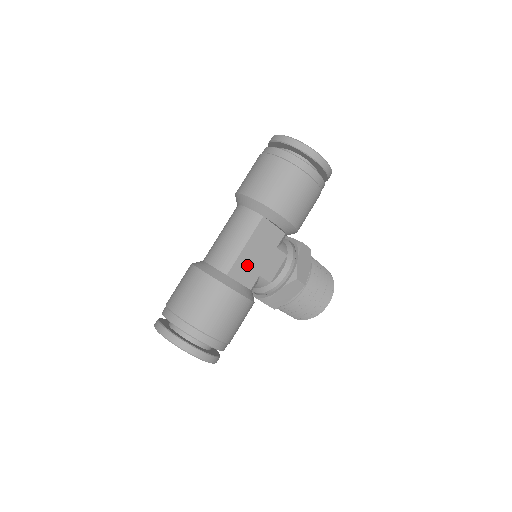
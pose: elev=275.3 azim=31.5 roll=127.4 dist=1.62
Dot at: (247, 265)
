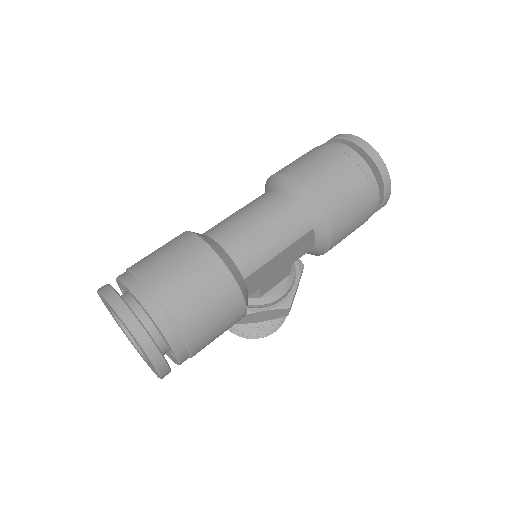
Dot at: (263, 274)
